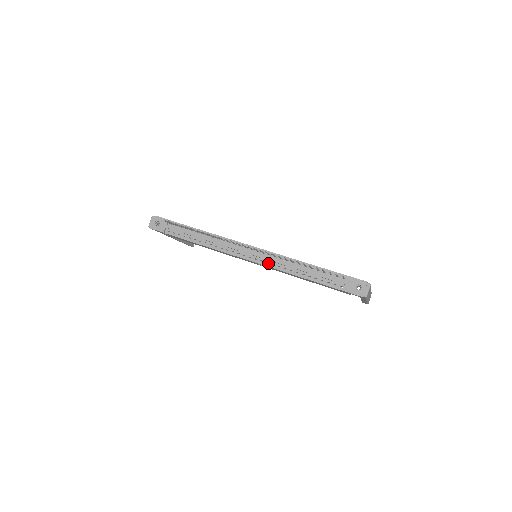
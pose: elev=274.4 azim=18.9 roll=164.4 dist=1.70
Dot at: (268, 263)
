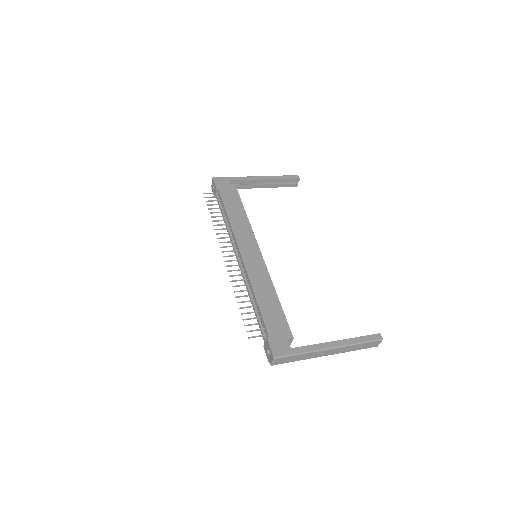
Dot at: occluded
